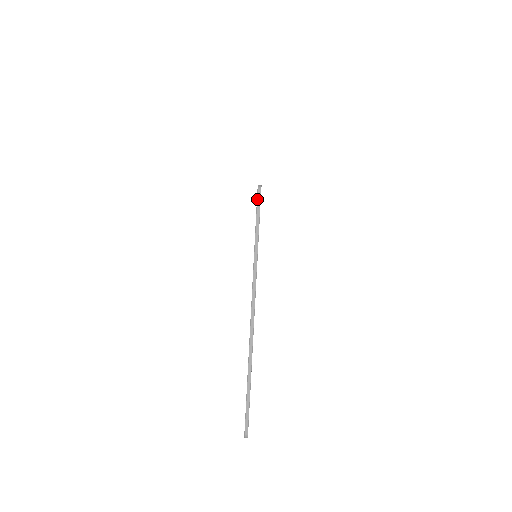
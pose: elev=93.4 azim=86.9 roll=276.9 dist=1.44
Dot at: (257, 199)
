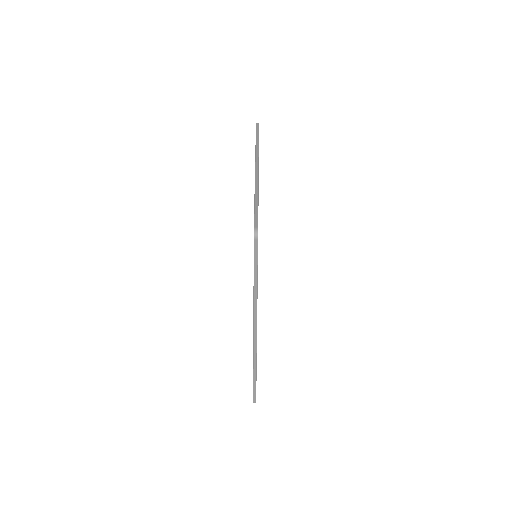
Dot at: (254, 247)
